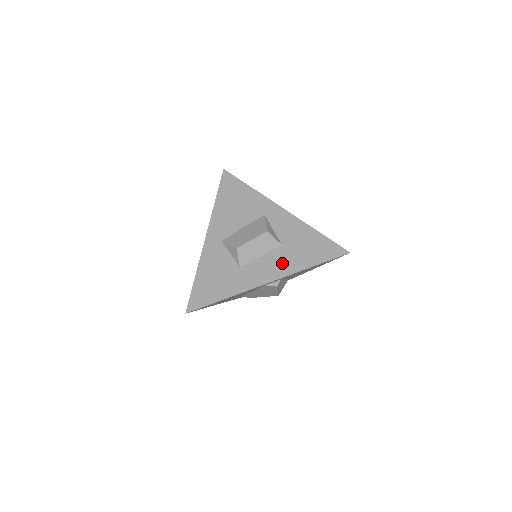
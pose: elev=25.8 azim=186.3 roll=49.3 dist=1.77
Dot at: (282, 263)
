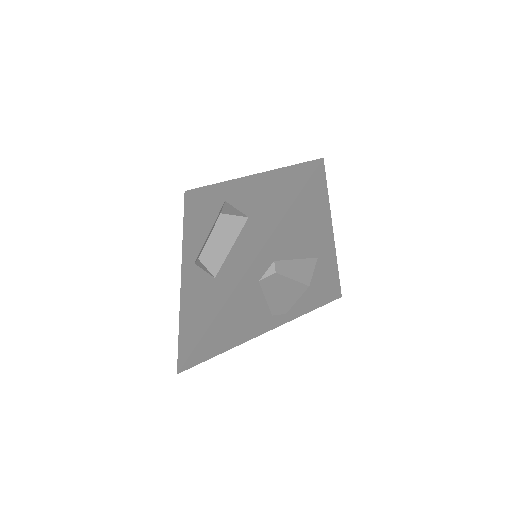
Dot at: (253, 238)
